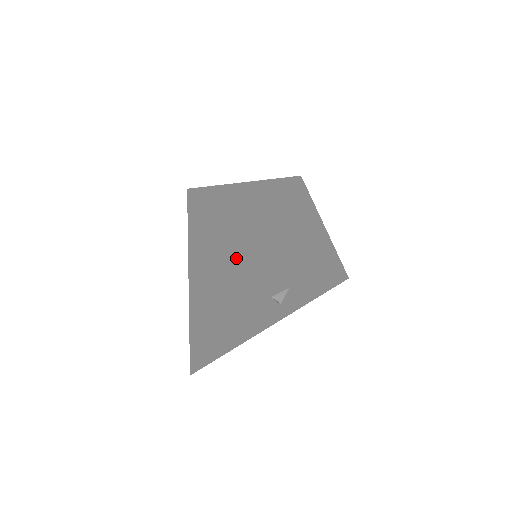
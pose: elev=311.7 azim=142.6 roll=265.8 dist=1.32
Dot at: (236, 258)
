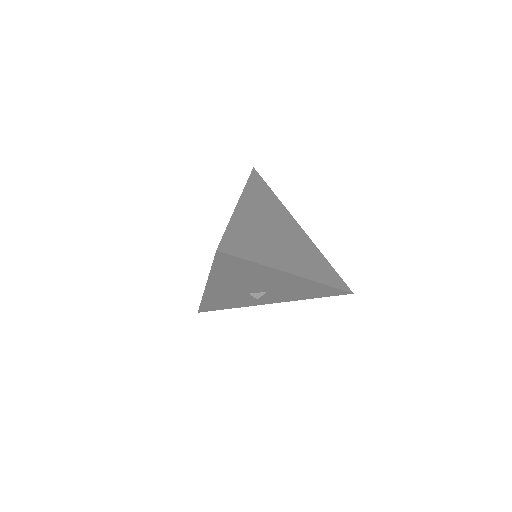
Dot at: occluded
